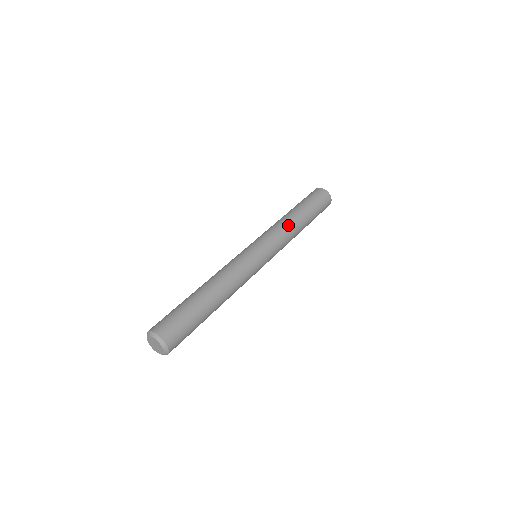
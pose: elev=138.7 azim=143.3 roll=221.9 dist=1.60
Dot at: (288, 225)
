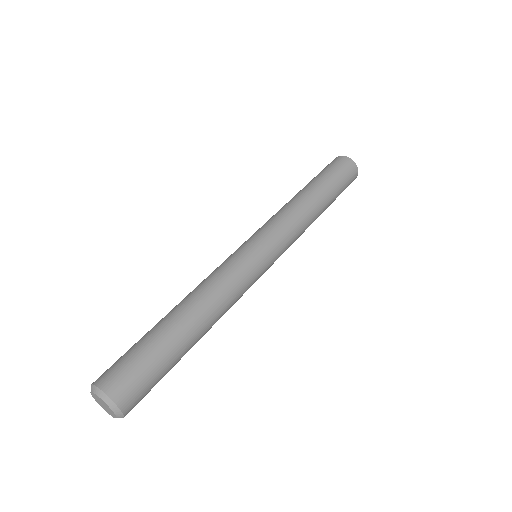
Dot at: (298, 208)
